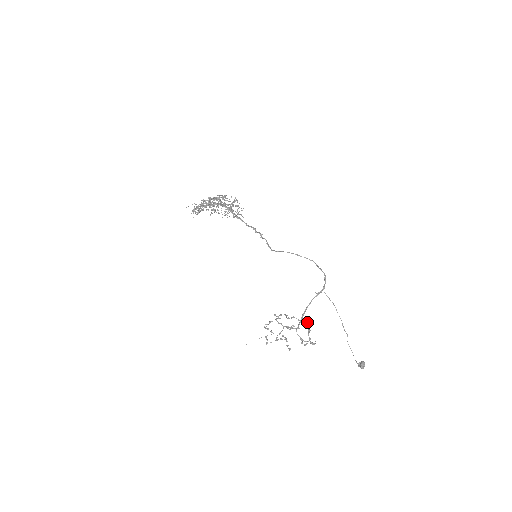
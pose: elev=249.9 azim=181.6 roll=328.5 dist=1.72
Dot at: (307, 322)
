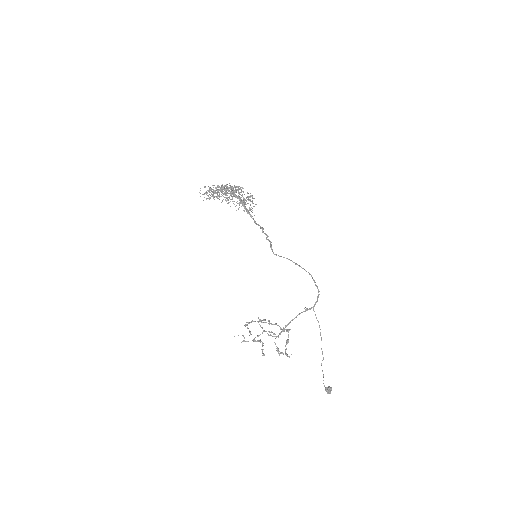
Dot at: (288, 332)
